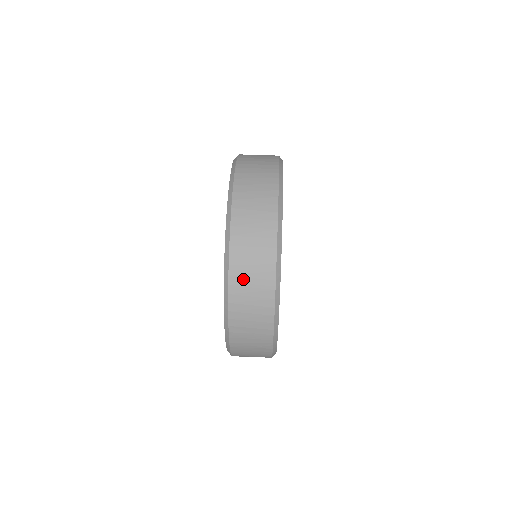
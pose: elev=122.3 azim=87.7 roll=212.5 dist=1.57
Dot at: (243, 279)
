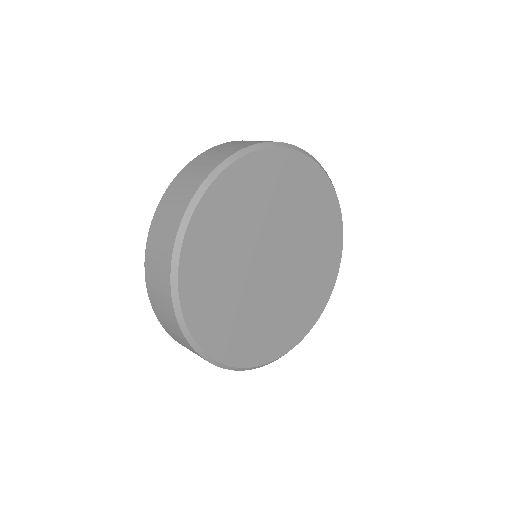
Dot at: (153, 250)
